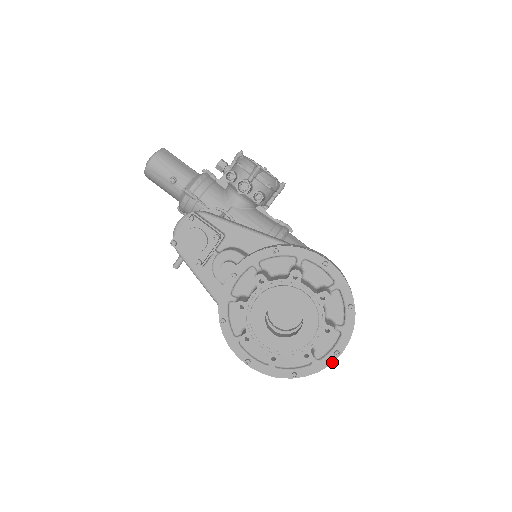
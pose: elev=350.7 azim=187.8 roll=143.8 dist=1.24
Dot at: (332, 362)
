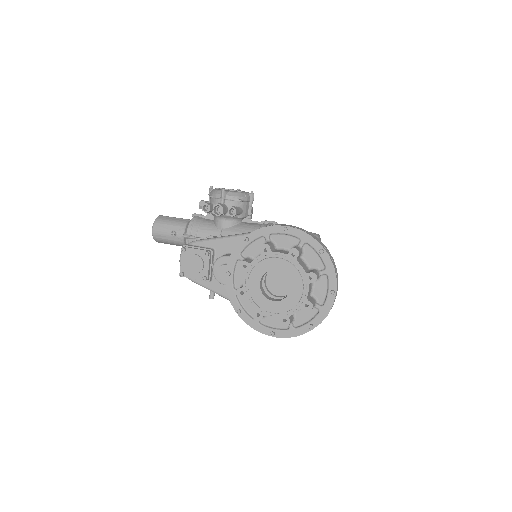
Dot at: (333, 302)
